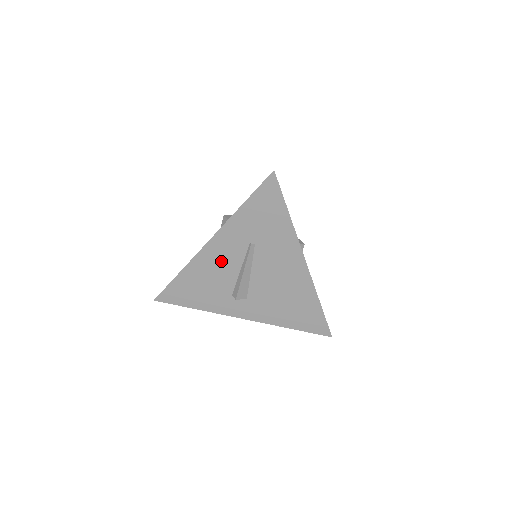
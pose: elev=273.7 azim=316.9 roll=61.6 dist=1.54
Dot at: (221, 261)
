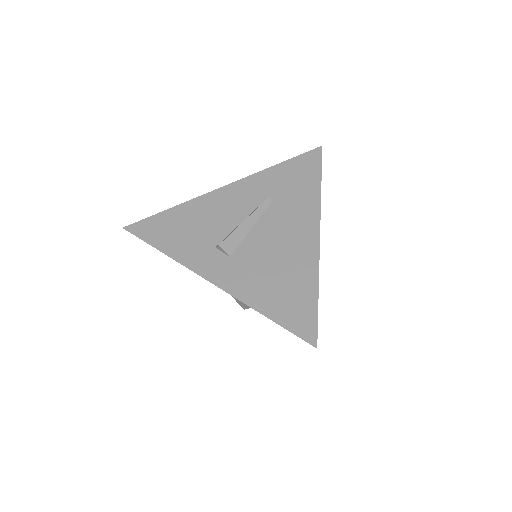
Dot at: (227, 207)
